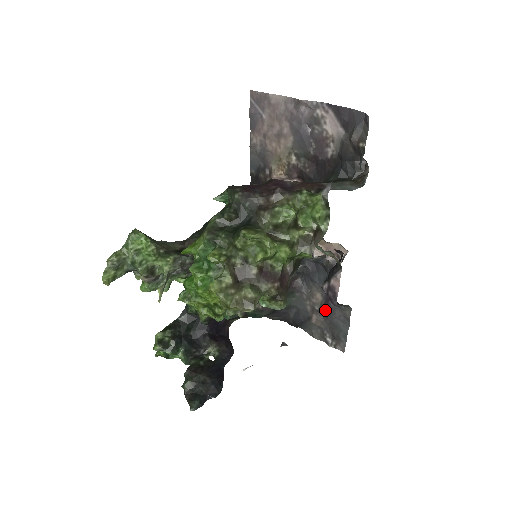
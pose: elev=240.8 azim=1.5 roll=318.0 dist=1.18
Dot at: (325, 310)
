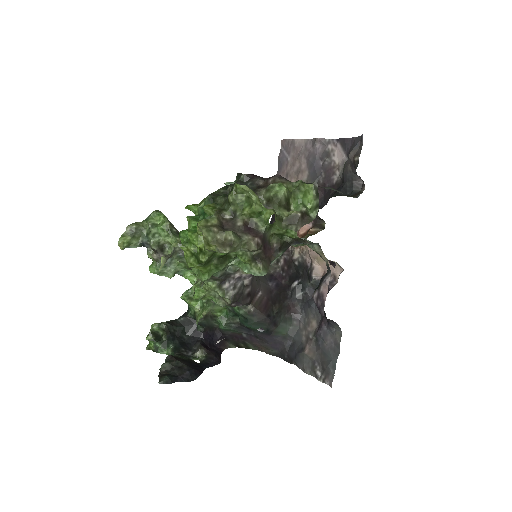
Dot at: (318, 337)
